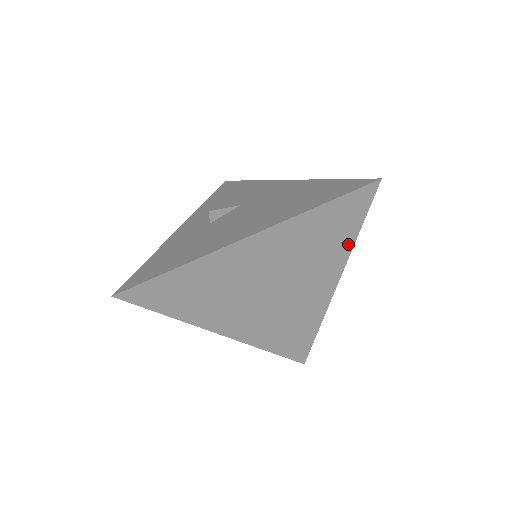
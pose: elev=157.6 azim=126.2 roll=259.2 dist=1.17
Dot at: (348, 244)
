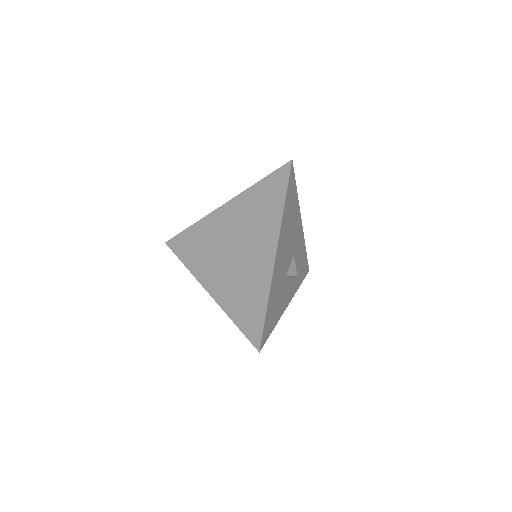
Dot at: (279, 212)
